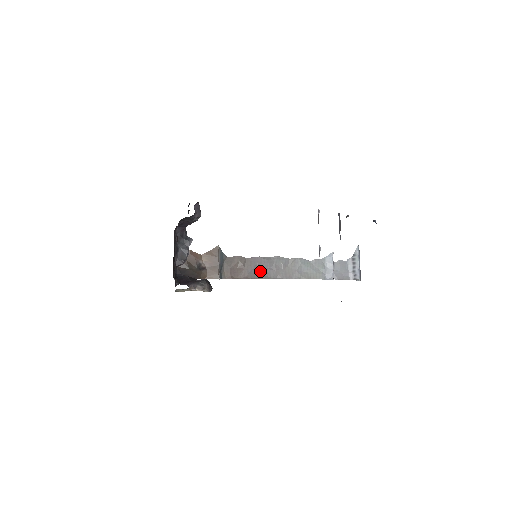
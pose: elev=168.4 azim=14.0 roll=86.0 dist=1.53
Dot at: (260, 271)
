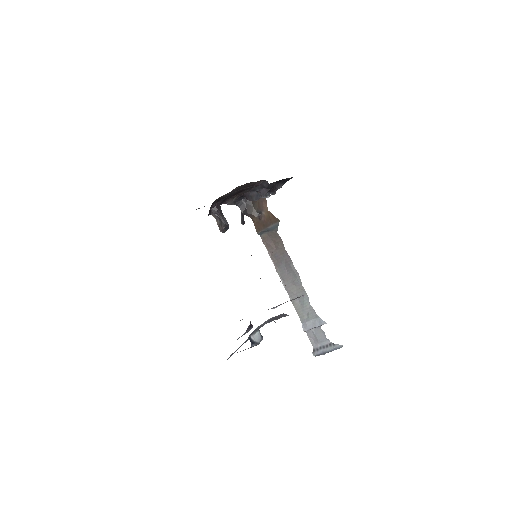
Dot at: (280, 264)
